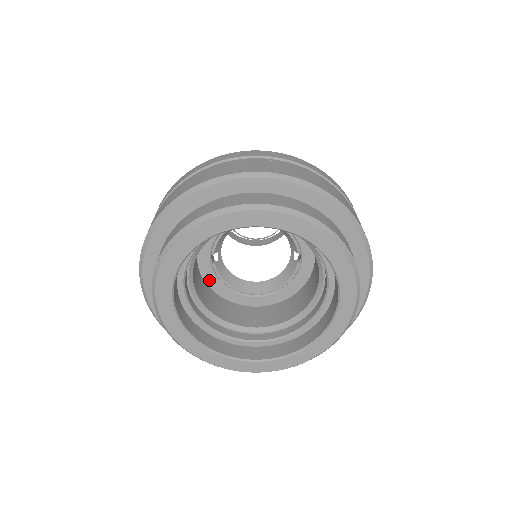
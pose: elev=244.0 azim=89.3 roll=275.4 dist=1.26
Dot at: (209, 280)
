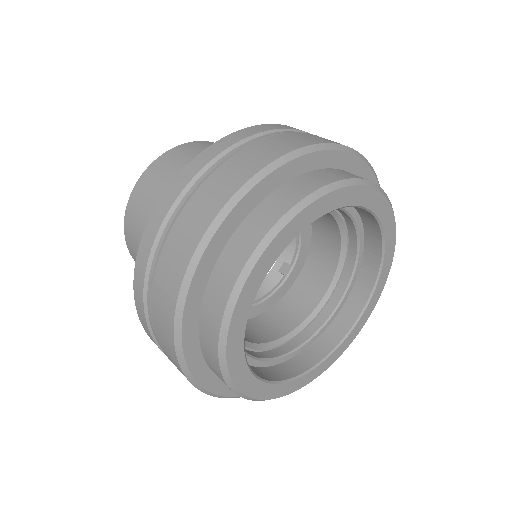
Dot at: occluded
